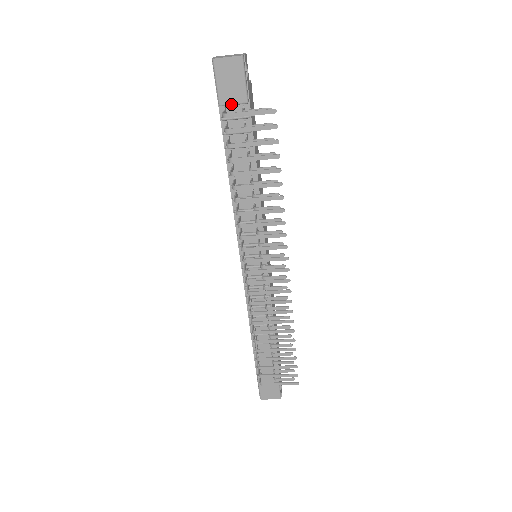
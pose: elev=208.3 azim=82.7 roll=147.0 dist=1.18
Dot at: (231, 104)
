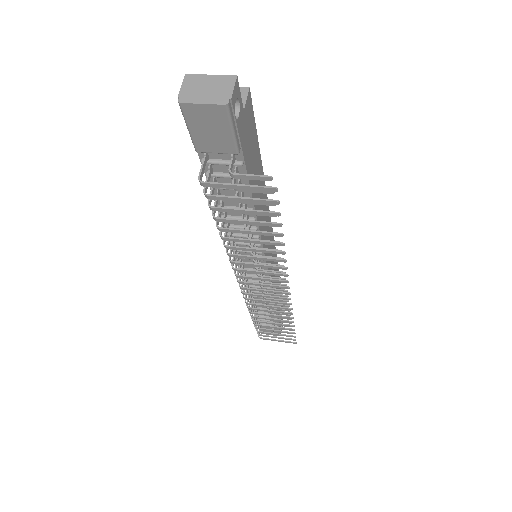
Dot at: (213, 152)
